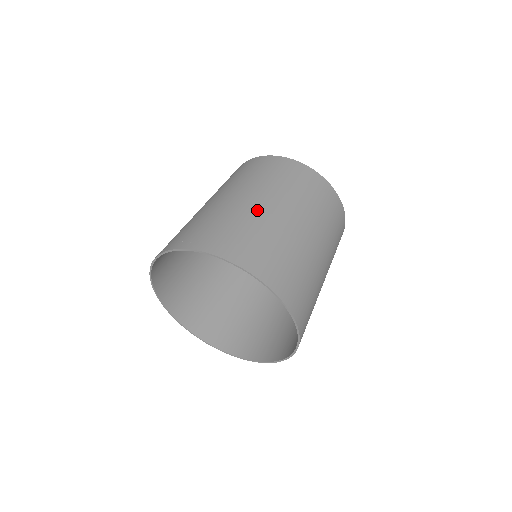
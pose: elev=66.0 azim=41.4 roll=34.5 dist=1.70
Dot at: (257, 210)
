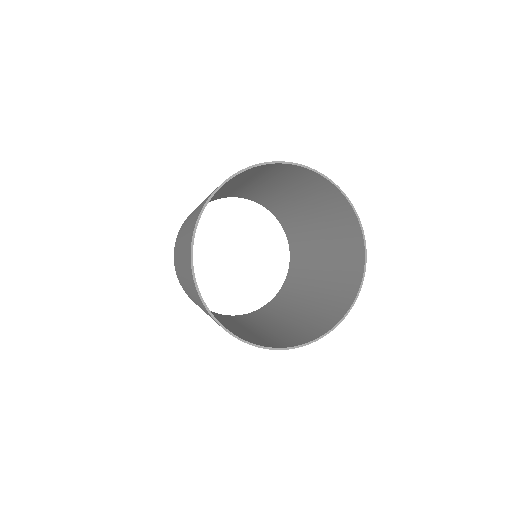
Dot at: (293, 190)
